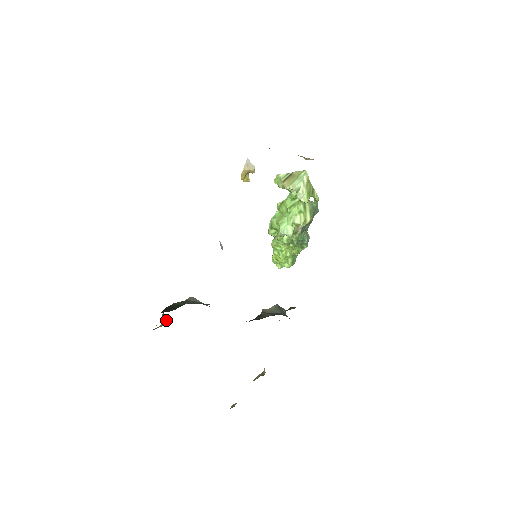
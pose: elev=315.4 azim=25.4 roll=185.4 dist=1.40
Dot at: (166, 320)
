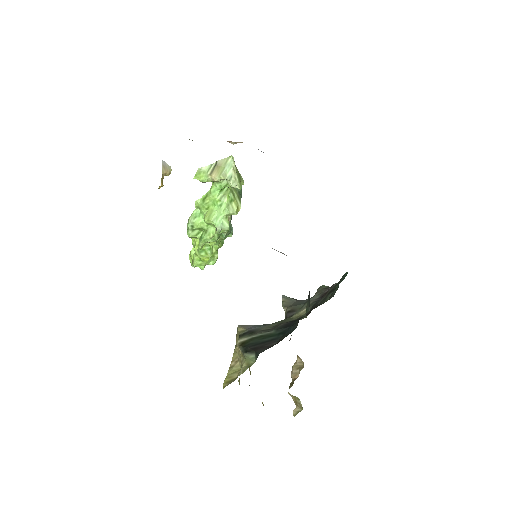
Dot at: (236, 364)
